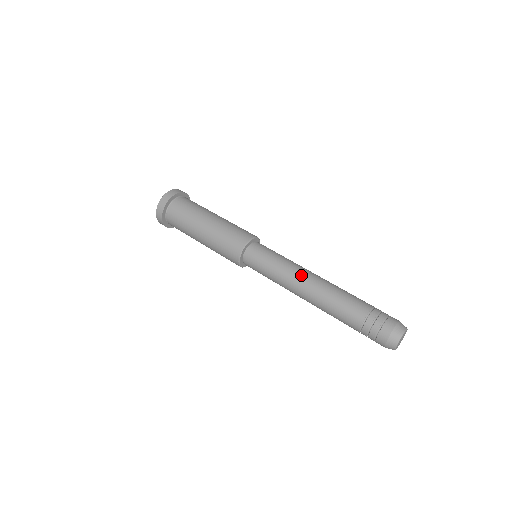
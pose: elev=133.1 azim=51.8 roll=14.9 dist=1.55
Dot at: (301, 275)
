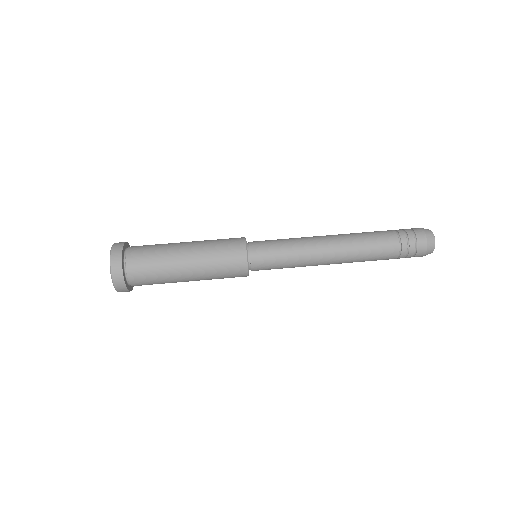
Dot at: (321, 260)
